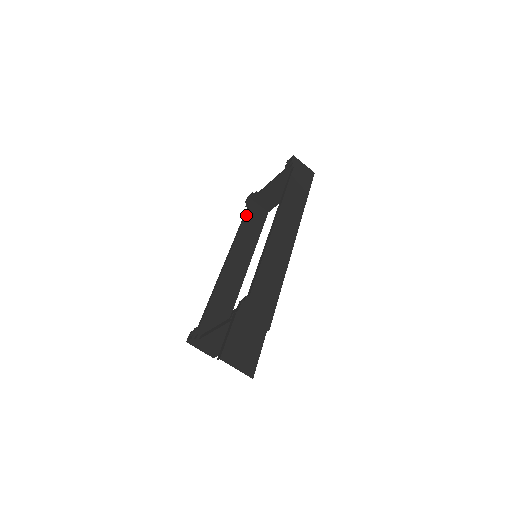
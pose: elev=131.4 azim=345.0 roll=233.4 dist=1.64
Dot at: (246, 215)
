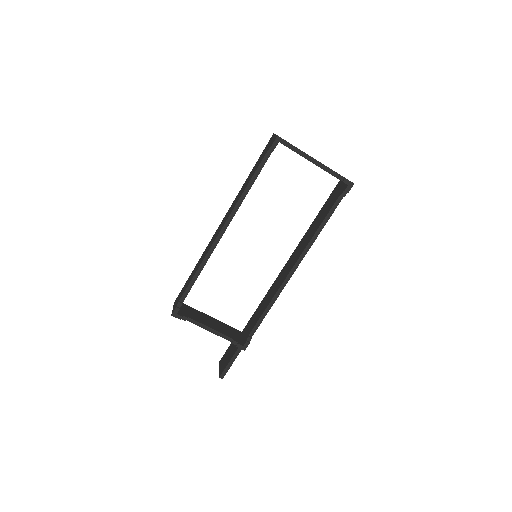
Dot at: occluded
